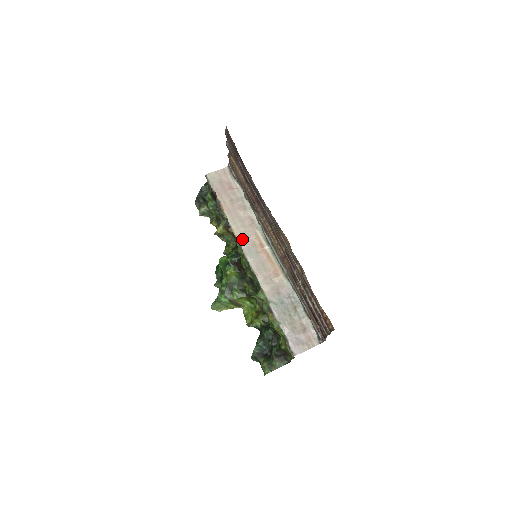
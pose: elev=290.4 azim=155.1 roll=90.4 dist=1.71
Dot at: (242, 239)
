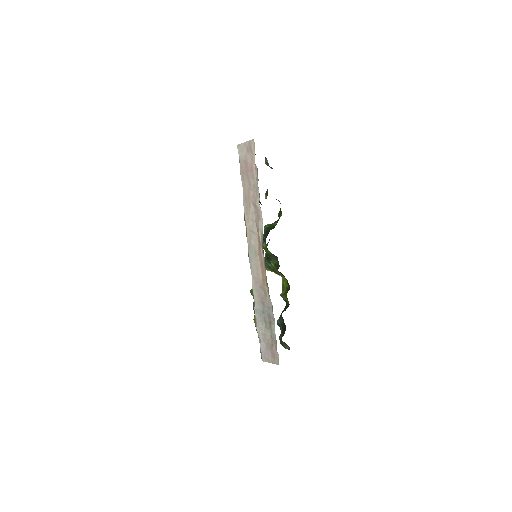
Dot at: (248, 234)
